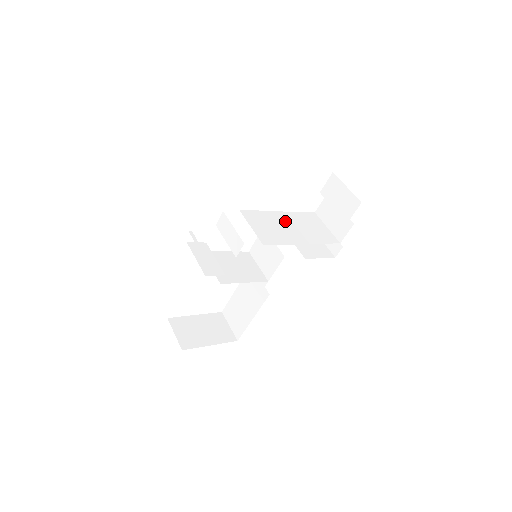
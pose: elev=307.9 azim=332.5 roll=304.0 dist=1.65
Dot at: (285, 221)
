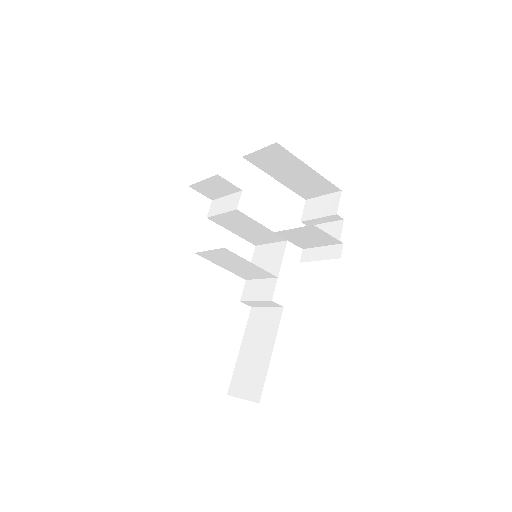
Dot at: occluded
